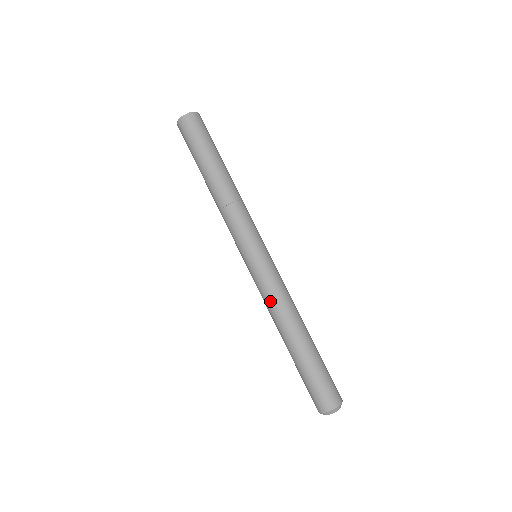
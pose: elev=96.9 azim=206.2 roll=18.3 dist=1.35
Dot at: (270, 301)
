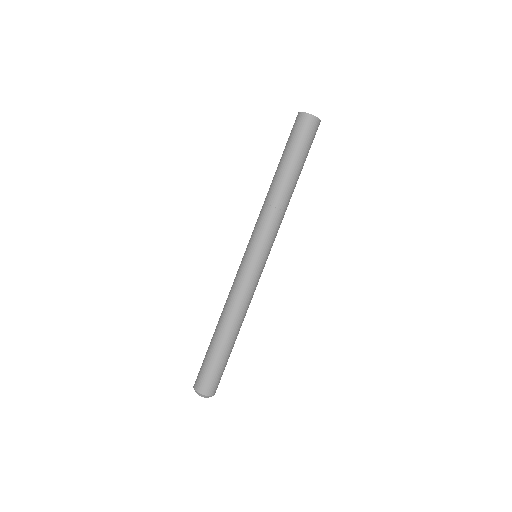
Dot at: (236, 295)
